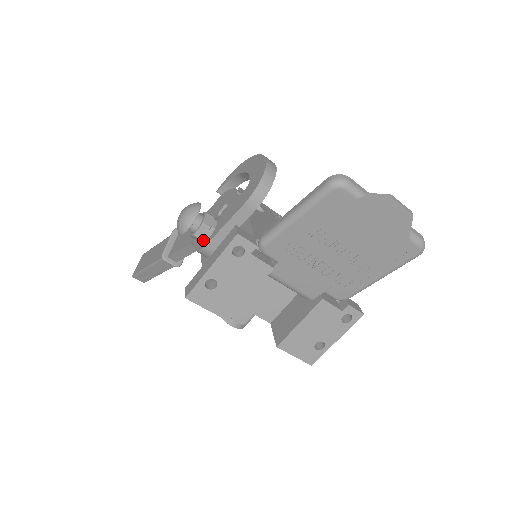
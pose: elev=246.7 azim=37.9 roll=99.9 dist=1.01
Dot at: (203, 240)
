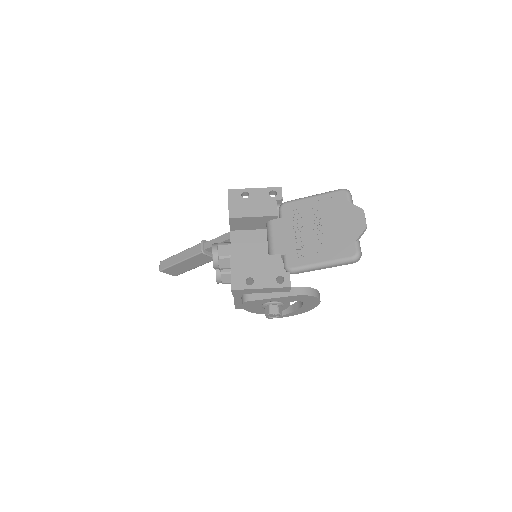
Dot at: occluded
